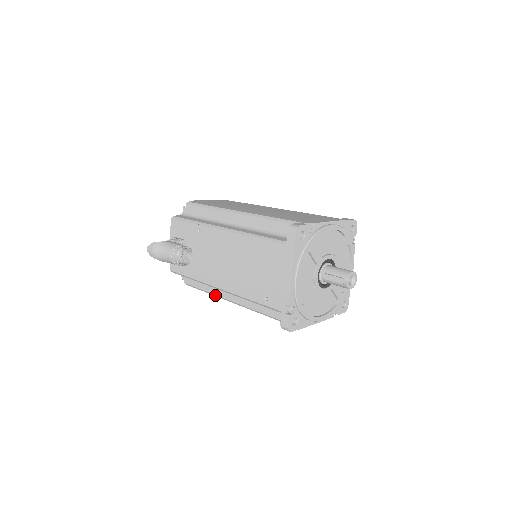
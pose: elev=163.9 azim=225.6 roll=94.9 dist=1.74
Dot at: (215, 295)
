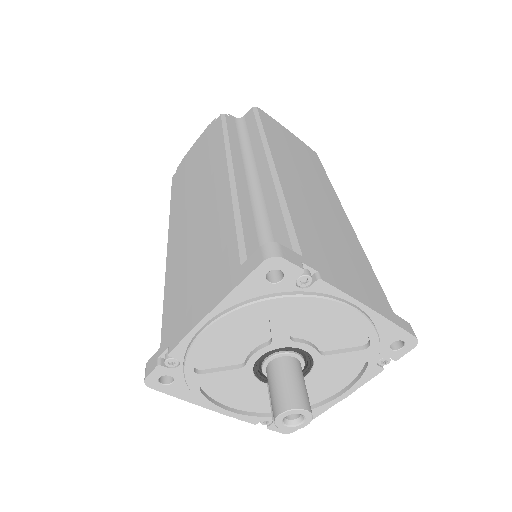
Dot at: occluded
